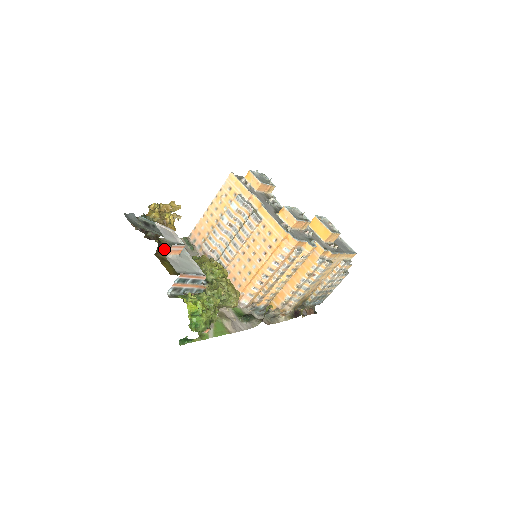
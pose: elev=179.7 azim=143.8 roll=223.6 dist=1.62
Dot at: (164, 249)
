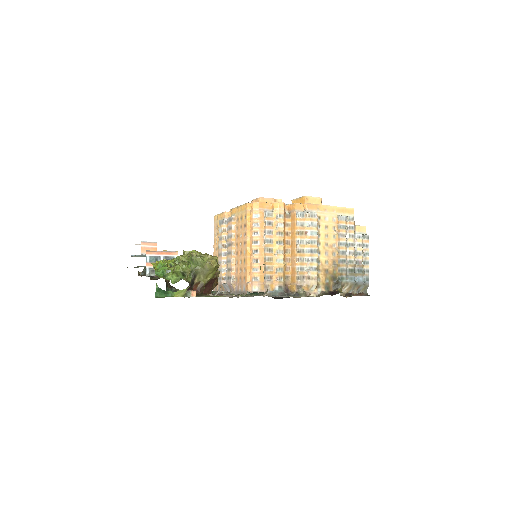
Dot at: occluded
